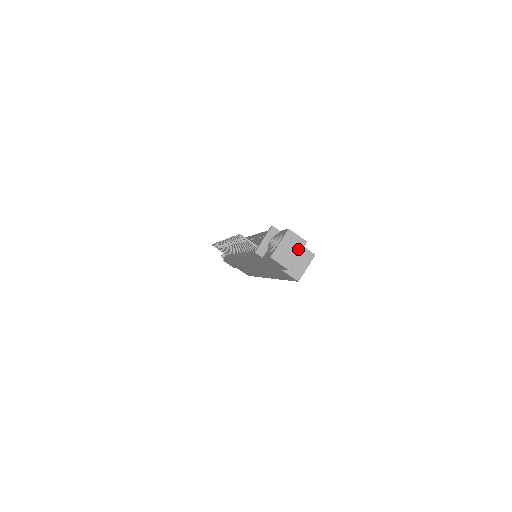
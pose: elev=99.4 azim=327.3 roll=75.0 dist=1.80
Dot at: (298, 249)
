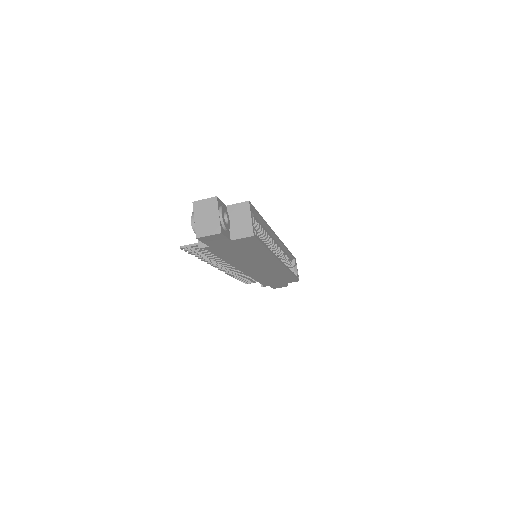
Dot at: (214, 209)
